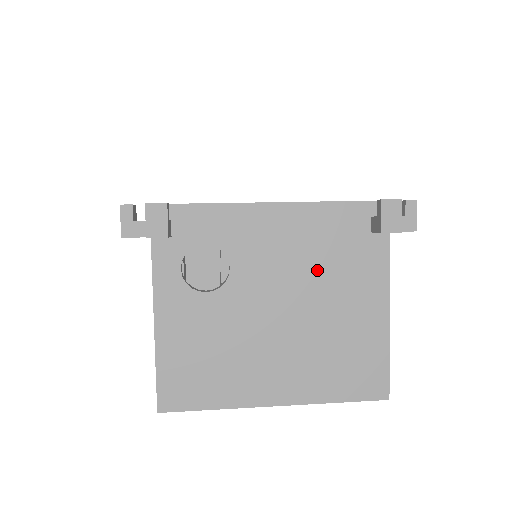
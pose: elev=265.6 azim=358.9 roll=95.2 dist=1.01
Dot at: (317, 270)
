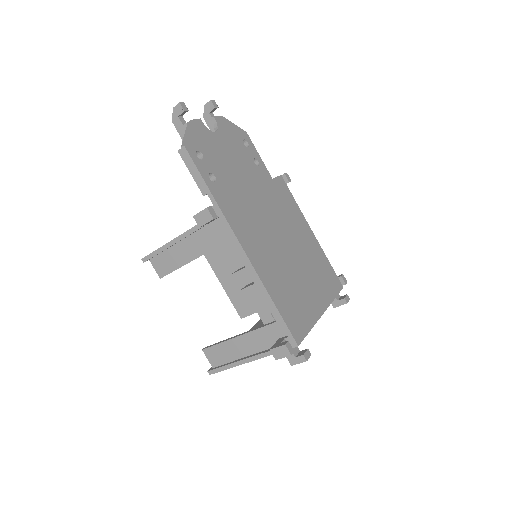
Dot at: occluded
